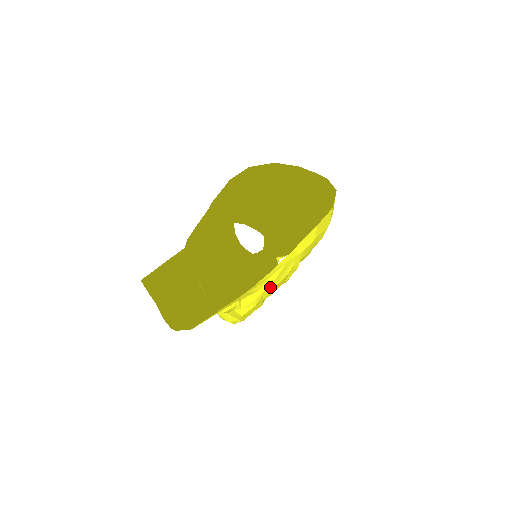
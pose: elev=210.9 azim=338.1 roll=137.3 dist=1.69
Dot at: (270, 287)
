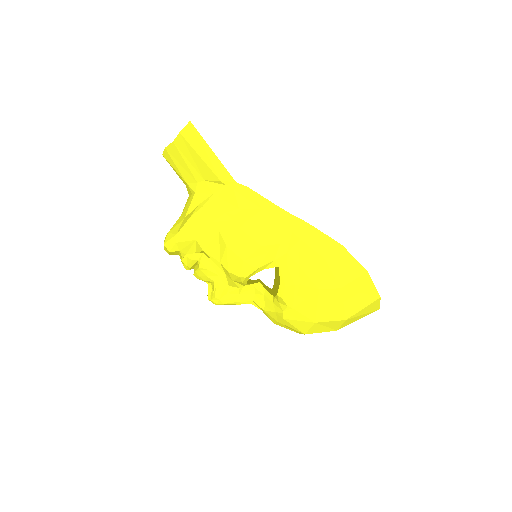
Dot at: (244, 221)
